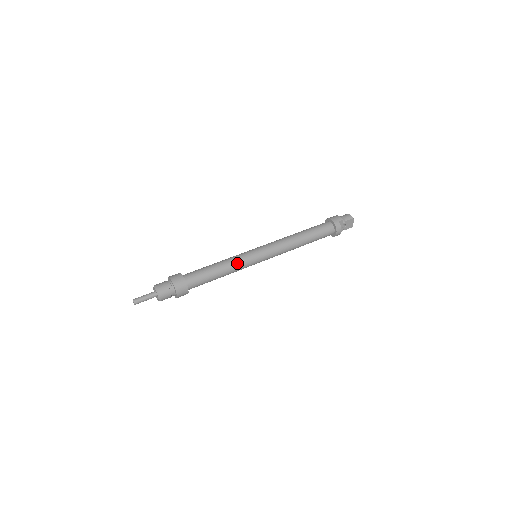
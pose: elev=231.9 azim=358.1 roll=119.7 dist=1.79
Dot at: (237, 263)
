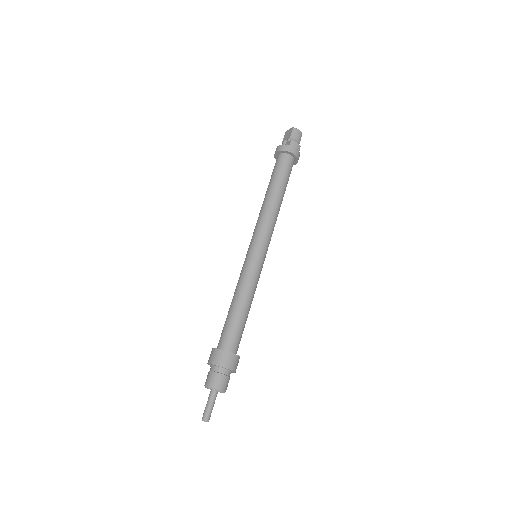
Dot at: (256, 286)
